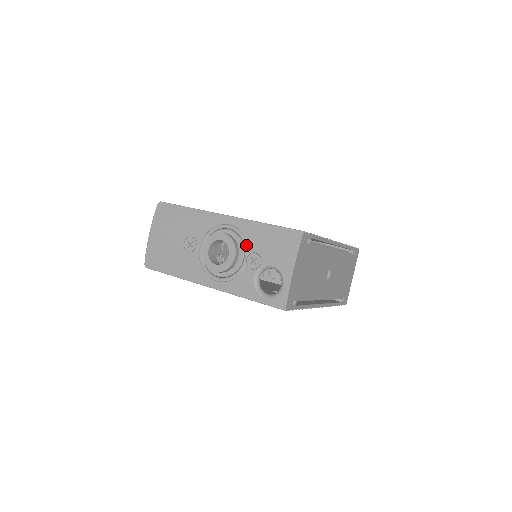
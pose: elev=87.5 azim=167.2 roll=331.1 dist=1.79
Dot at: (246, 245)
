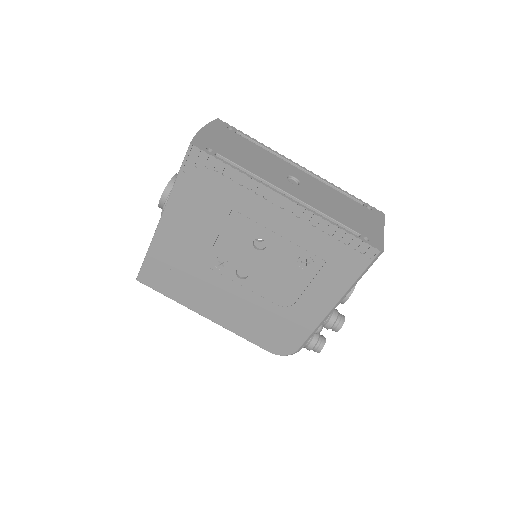
Dot at: occluded
